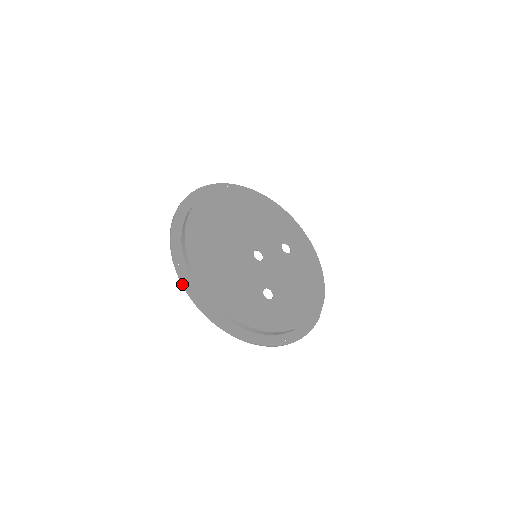
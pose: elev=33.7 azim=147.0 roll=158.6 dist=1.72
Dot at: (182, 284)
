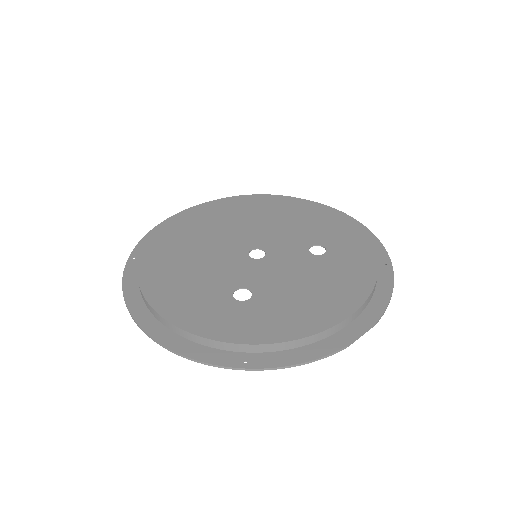
Dot at: (123, 276)
